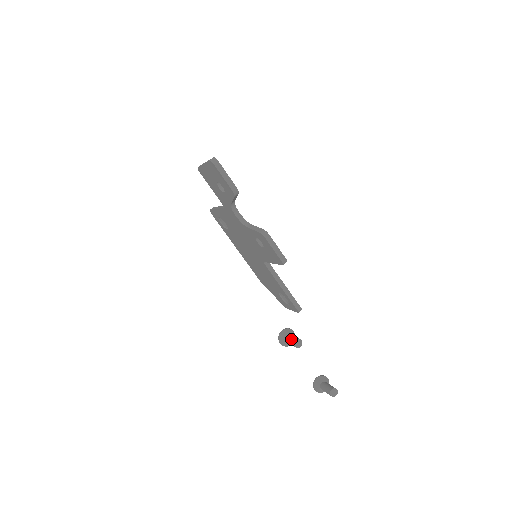
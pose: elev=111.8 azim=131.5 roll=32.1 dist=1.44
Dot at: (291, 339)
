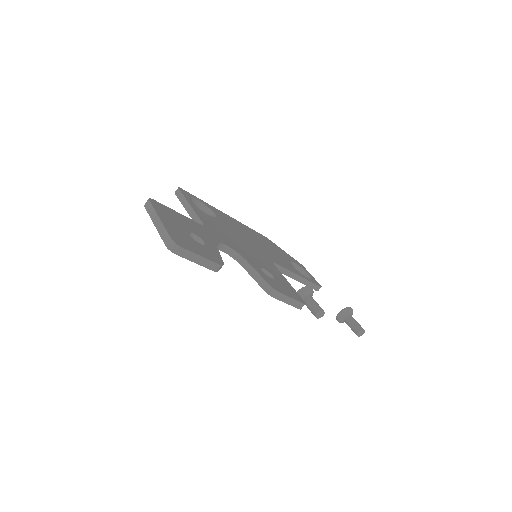
Dot at: (311, 309)
